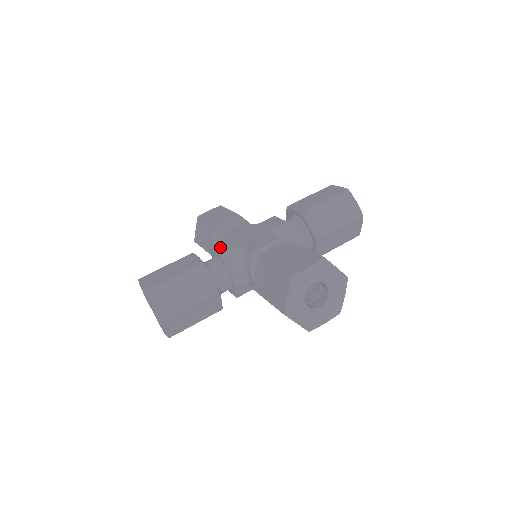
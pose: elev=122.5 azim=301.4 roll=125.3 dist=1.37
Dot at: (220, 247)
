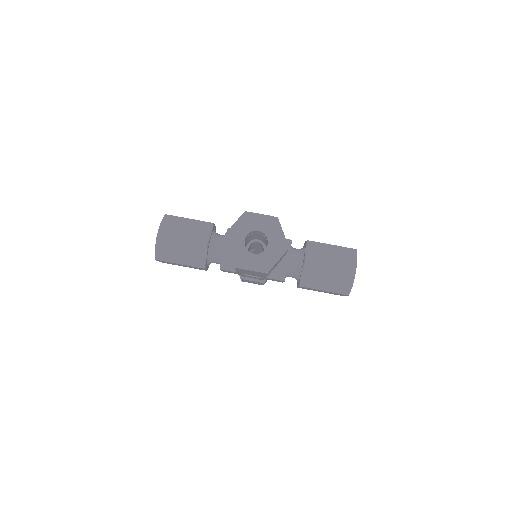
Dot at: occluded
